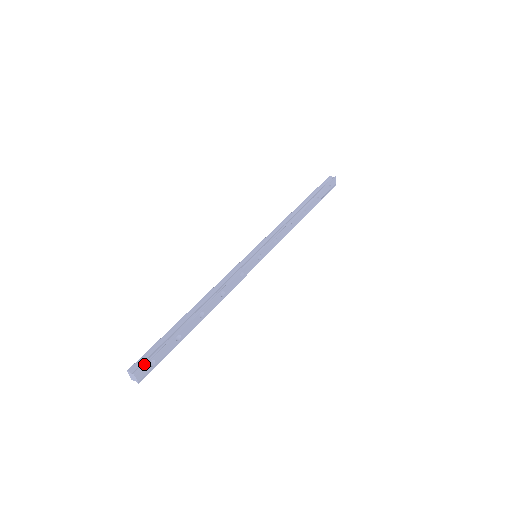
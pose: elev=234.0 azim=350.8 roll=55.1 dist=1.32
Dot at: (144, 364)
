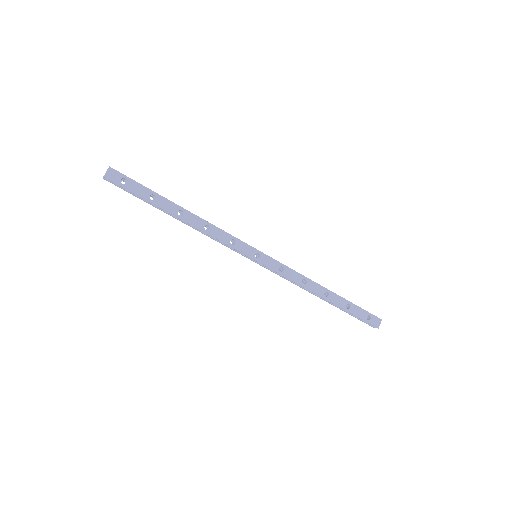
Dot at: occluded
